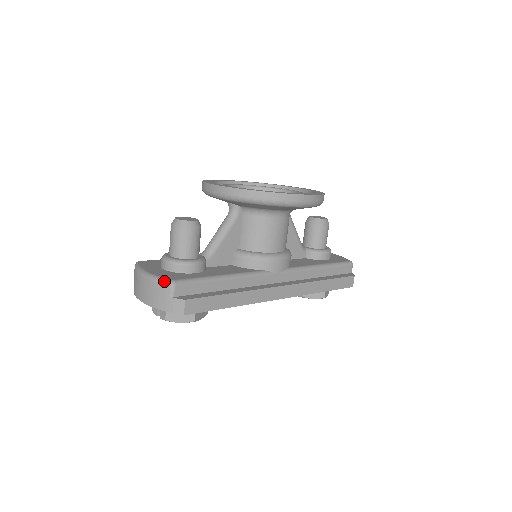
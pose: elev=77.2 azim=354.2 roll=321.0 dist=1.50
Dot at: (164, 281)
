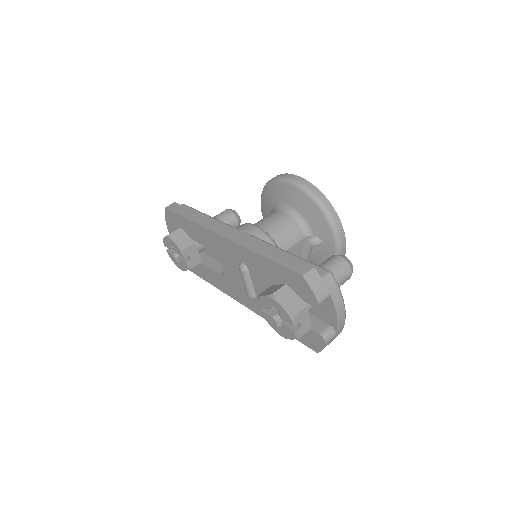
Dot at: occluded
